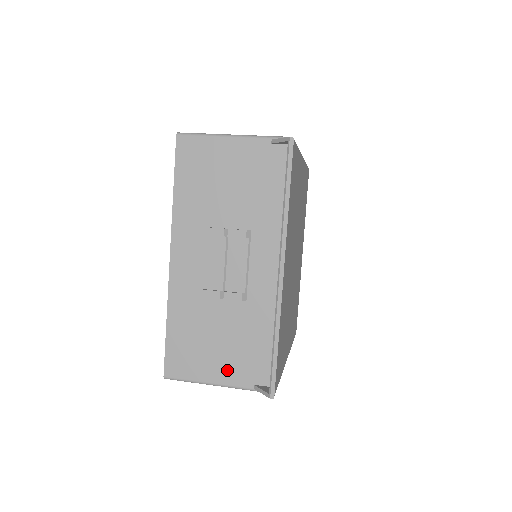
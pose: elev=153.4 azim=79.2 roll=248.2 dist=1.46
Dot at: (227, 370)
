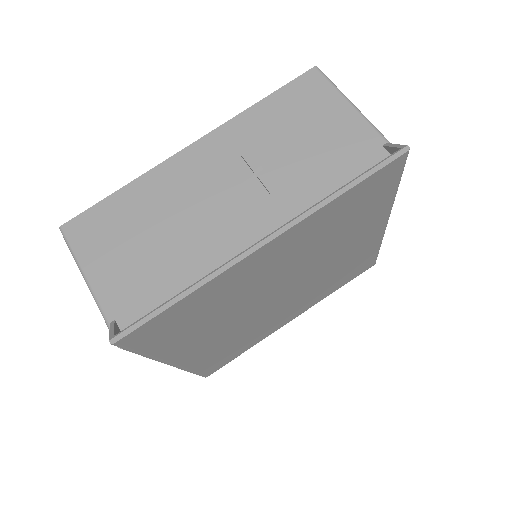
Dot at: (112, 280)
